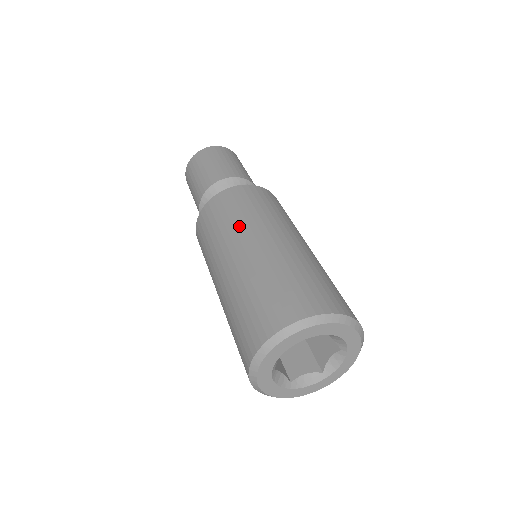
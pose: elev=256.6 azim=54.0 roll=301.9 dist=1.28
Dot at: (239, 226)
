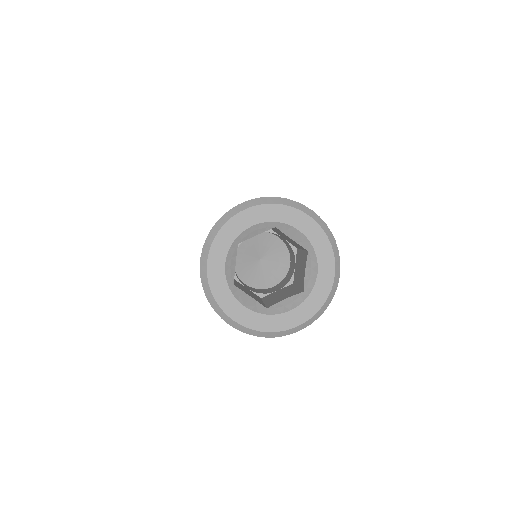
Dot at: occluded
